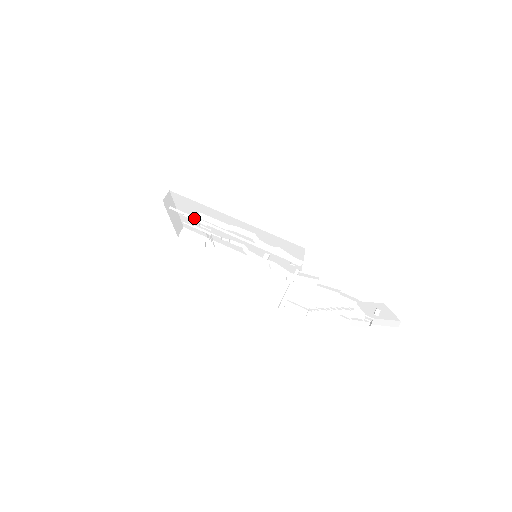
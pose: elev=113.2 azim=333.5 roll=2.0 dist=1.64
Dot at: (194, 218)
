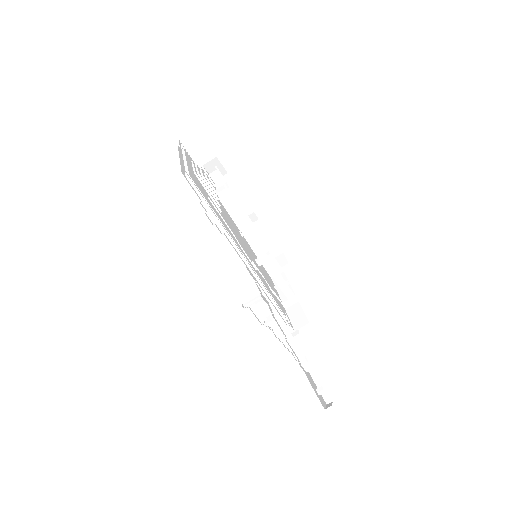
Dot at: (212, 212)
